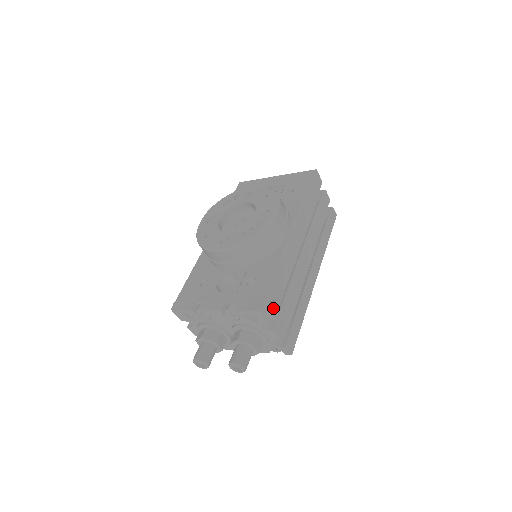
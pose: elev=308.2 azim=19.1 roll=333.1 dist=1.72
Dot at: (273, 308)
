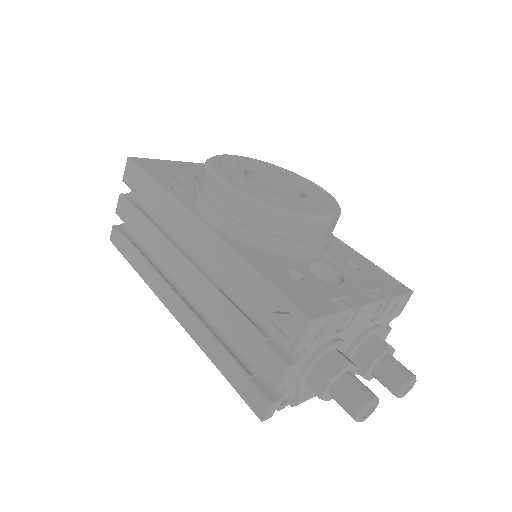
Dot at: occluded
